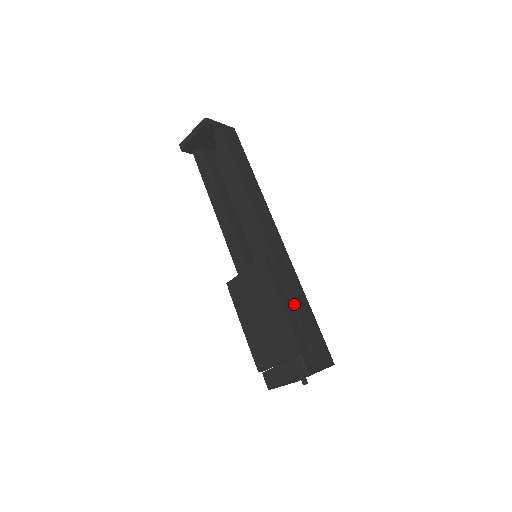
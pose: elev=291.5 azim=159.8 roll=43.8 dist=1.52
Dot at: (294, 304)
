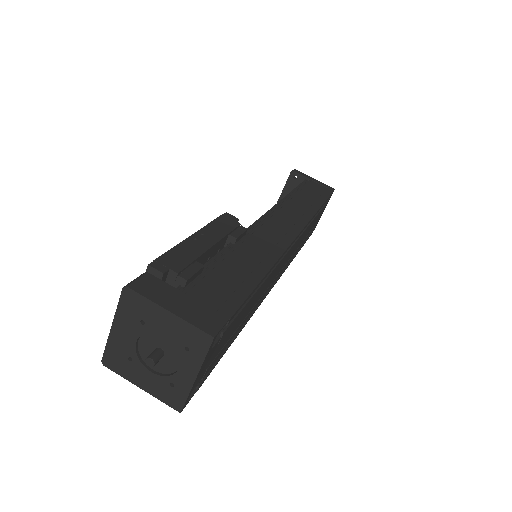
Dot at: (224, 257)
